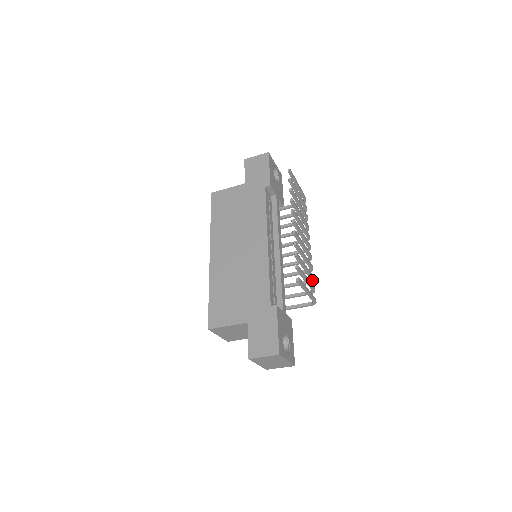
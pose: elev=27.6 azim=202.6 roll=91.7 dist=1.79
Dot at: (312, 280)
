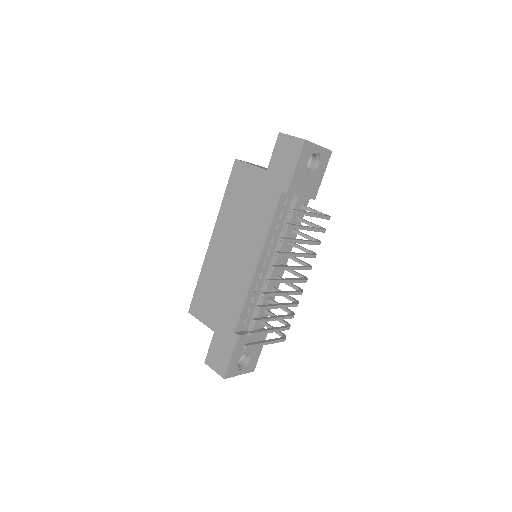
Dot at: (291, 317)
